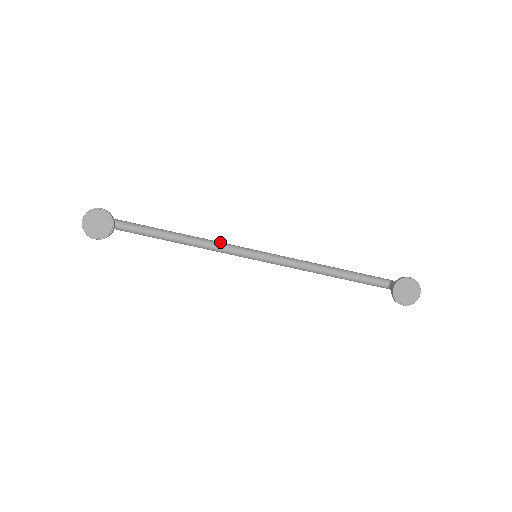
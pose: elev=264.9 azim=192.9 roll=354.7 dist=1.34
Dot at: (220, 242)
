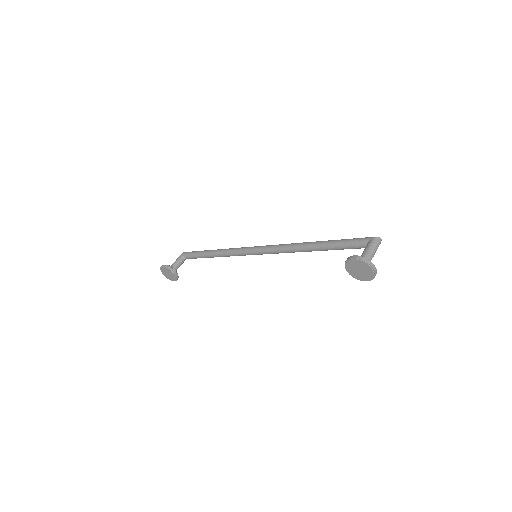
Dot at: (236, 249)
